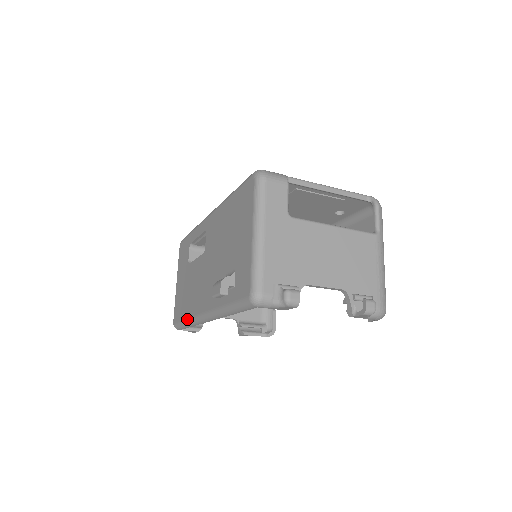
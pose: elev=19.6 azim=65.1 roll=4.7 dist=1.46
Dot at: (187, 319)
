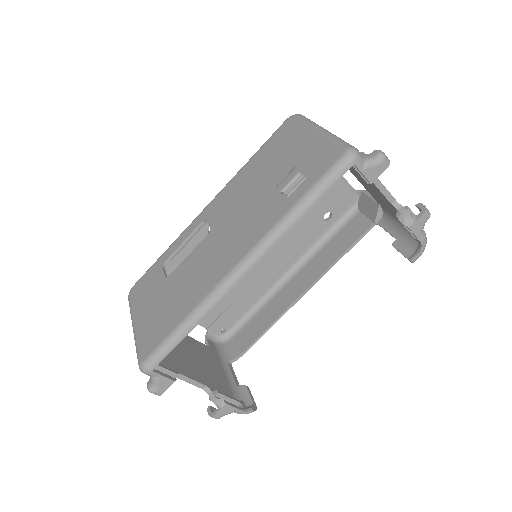
Dot at: (191, 311)
